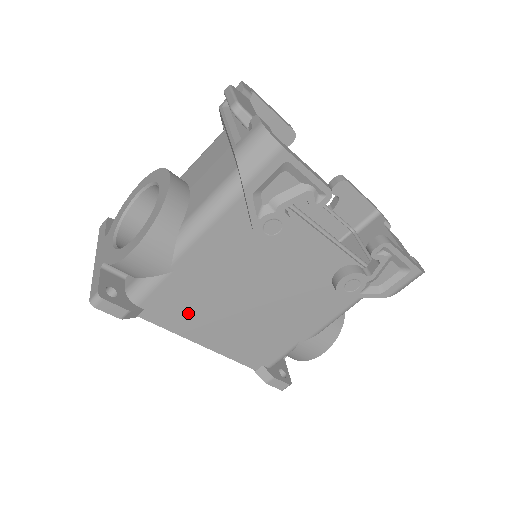
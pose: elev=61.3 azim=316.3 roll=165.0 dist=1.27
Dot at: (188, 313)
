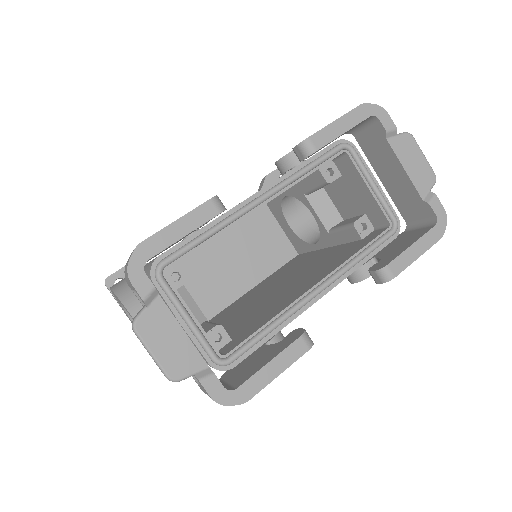
Dot at: occluded
